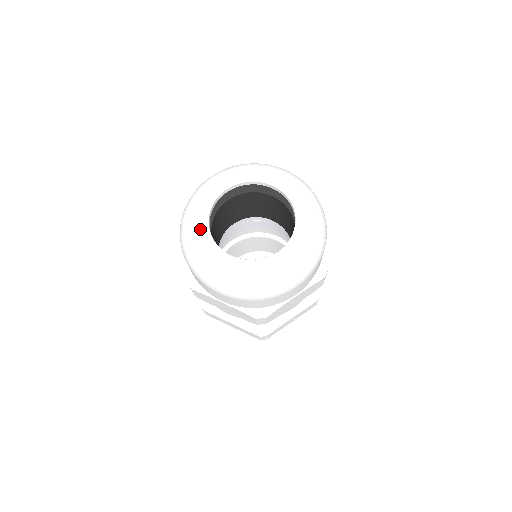
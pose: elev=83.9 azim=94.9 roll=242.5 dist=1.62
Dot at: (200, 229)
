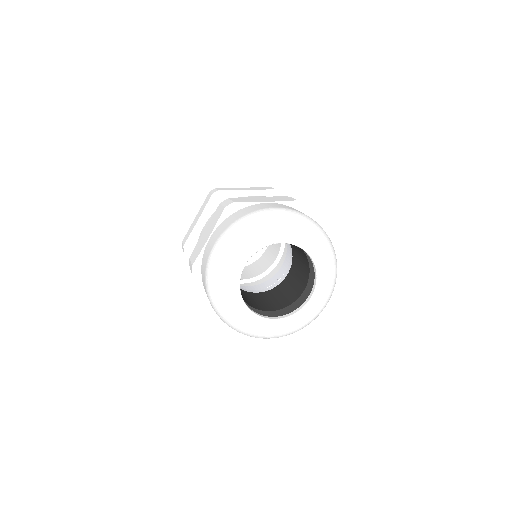
Dot at: (241, 313)
